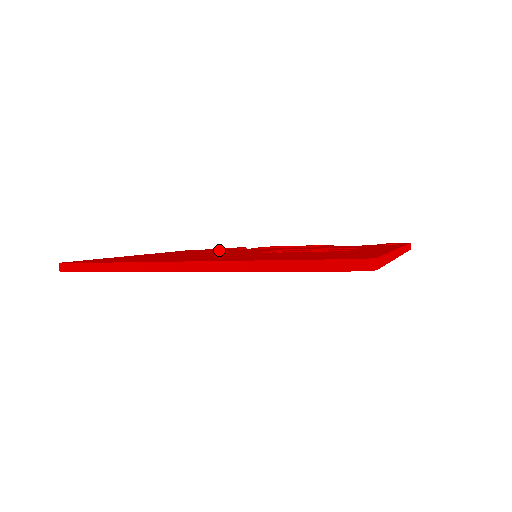
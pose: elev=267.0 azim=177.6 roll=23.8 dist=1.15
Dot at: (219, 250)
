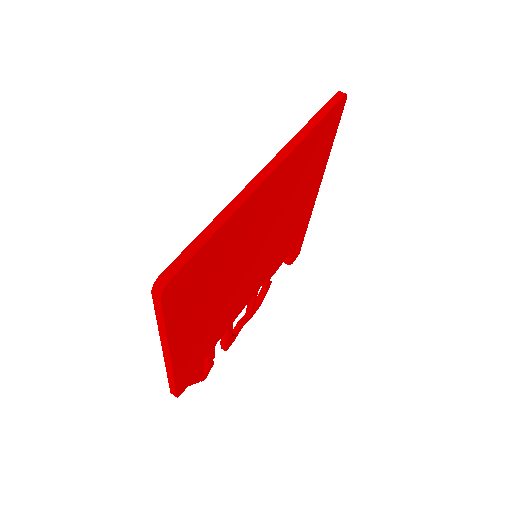
Dot at: occluded
